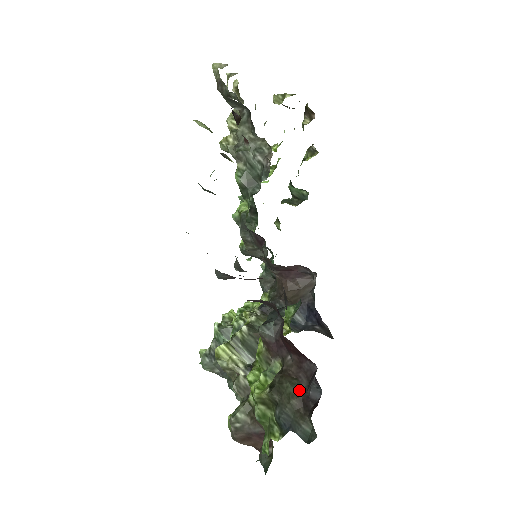
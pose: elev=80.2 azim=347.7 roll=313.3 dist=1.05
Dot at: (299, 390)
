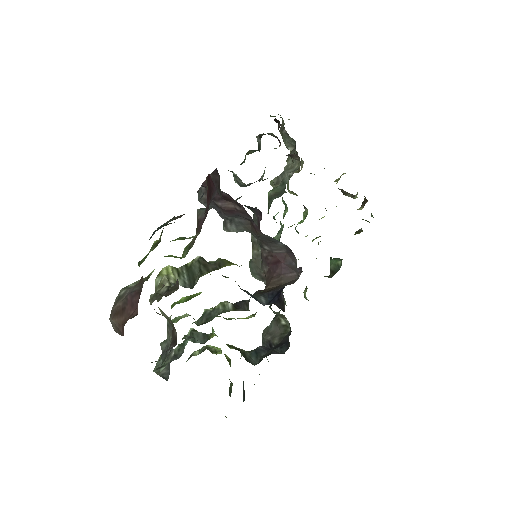
Dot at: occluded
